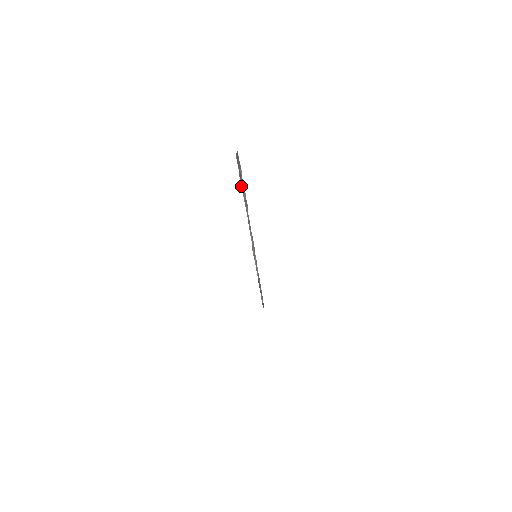
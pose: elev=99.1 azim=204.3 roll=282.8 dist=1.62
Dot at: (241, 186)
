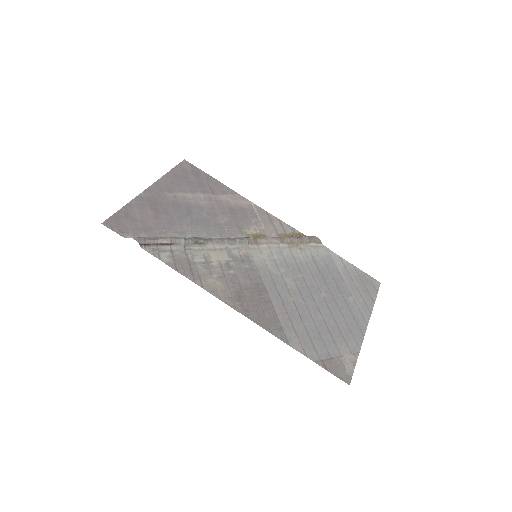
Dot at: (177, 246)
